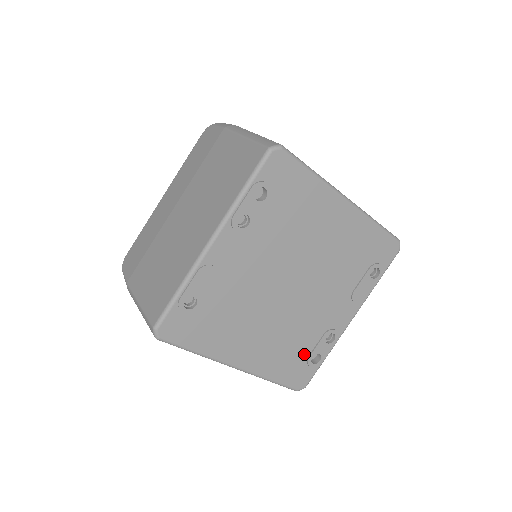
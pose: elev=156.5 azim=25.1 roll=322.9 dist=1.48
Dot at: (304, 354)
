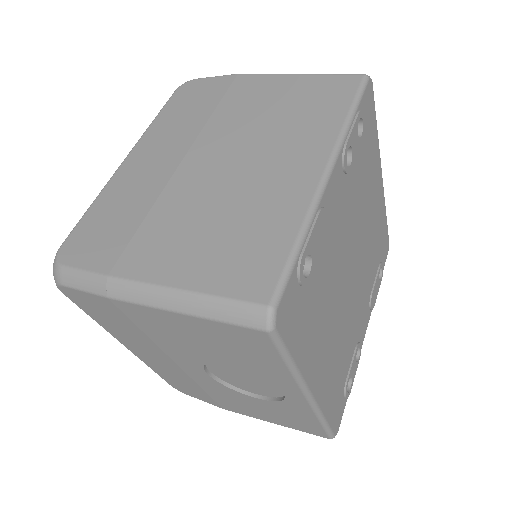
Dot at: (344, 377)
